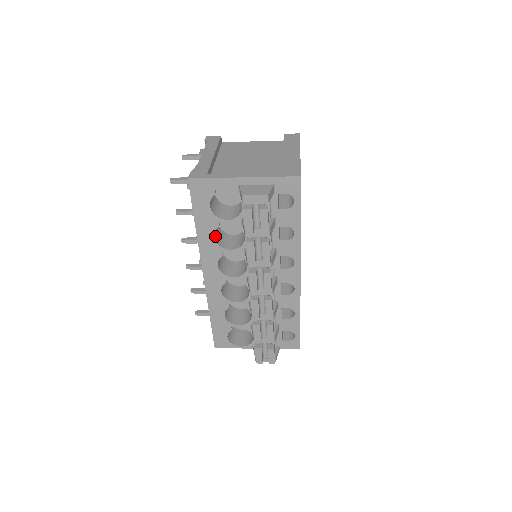
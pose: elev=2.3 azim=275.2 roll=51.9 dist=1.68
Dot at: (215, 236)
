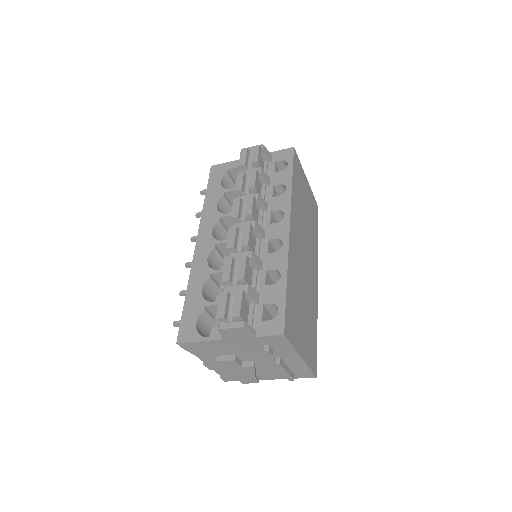
Dot at: (219, 210)
